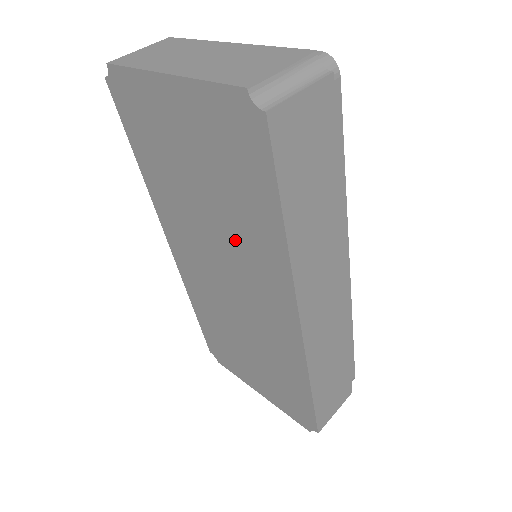
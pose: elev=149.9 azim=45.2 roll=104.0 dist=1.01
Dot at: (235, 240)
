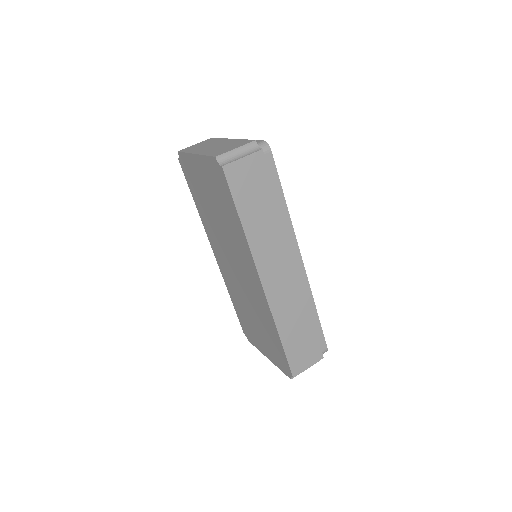
Dot at: (231, 237)
